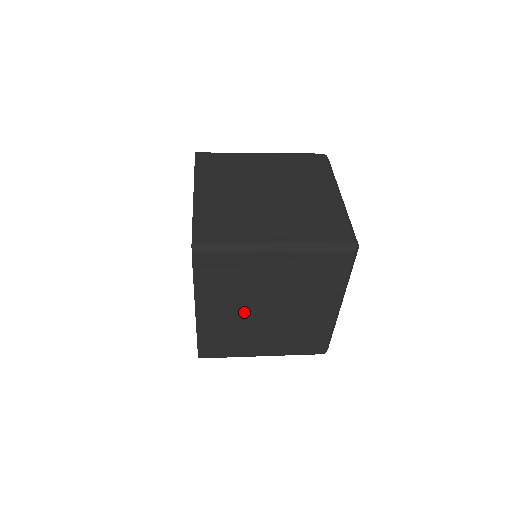
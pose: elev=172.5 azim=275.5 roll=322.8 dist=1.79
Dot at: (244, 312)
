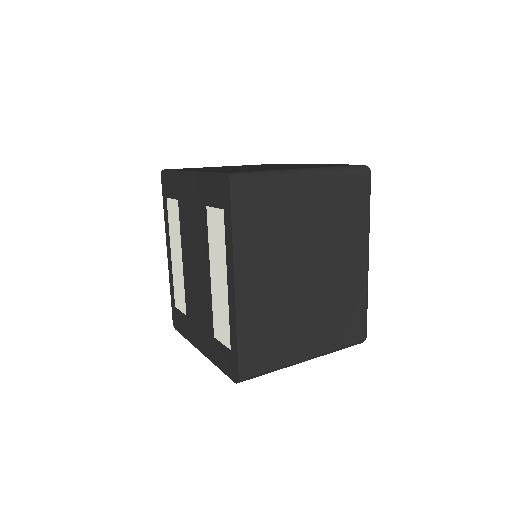
Dot at: (285, 277)
